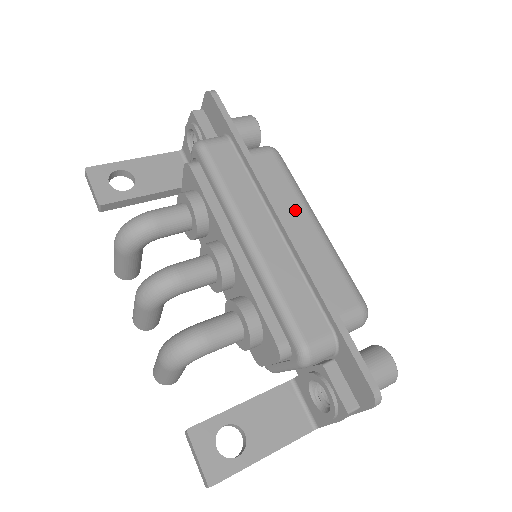
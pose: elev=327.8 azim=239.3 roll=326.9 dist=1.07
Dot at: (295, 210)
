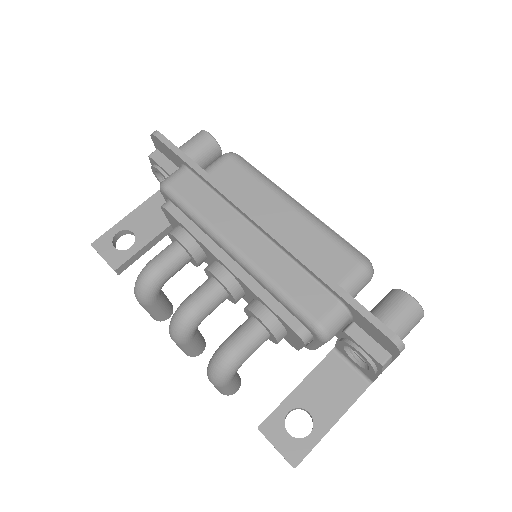
Dot at: (269, 202)
